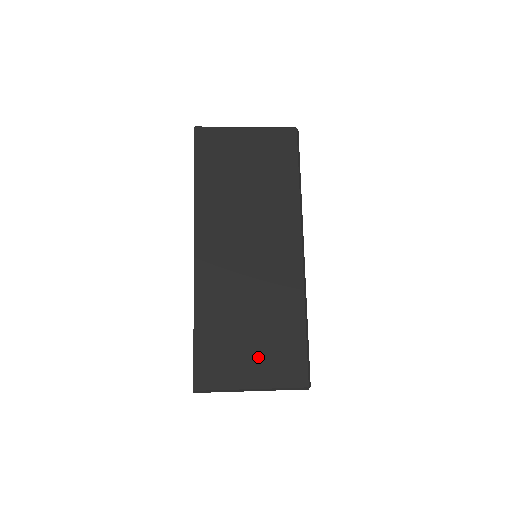
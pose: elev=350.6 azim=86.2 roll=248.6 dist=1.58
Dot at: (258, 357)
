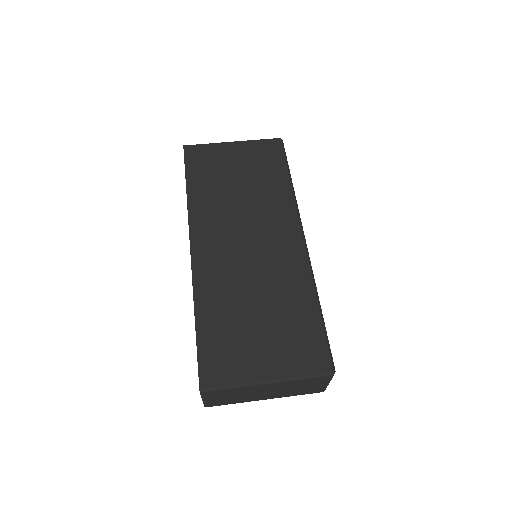
Dot at: (271, 345)
